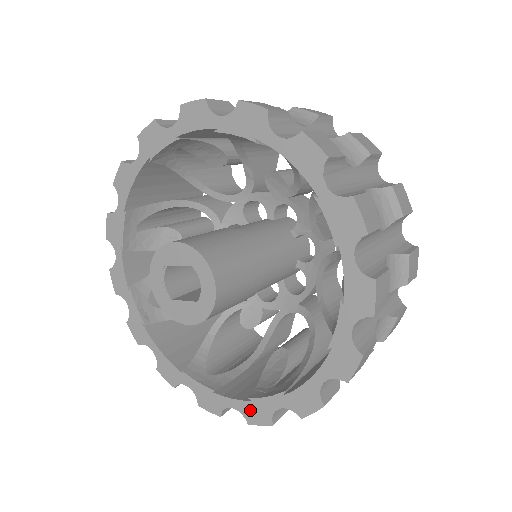
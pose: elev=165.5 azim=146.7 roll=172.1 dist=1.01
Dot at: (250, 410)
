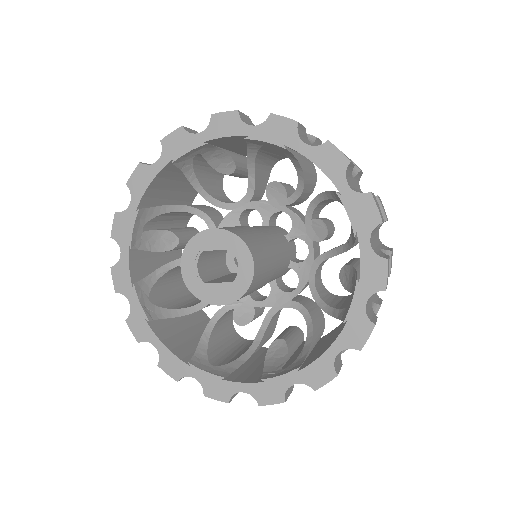
Dot at: (262, 391)
